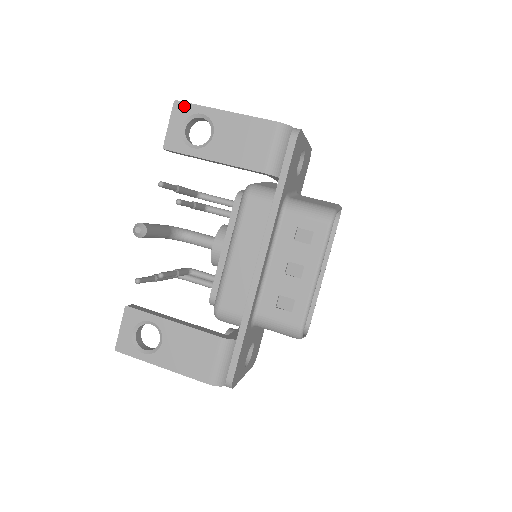
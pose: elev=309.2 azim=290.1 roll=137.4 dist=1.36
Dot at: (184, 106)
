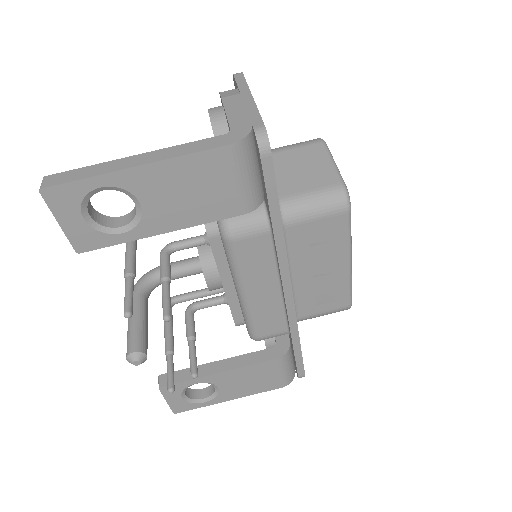
Dot at: (62, 190)
